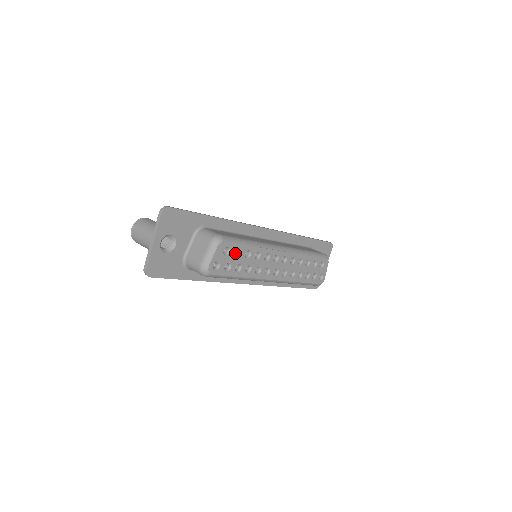
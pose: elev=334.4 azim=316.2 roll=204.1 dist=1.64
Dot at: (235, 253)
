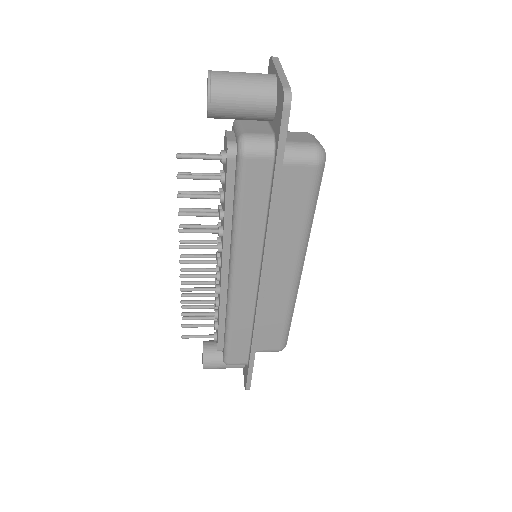
Dot at: occluded
